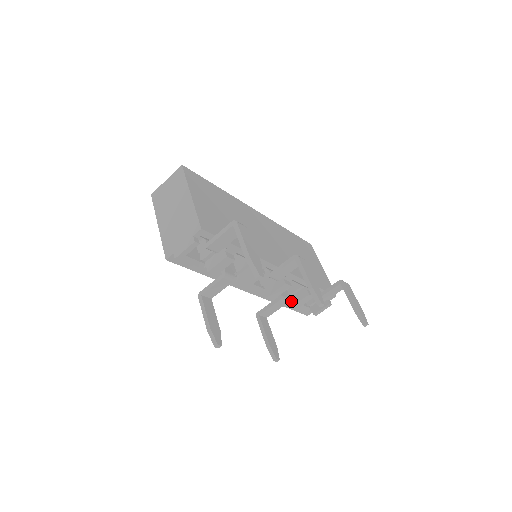
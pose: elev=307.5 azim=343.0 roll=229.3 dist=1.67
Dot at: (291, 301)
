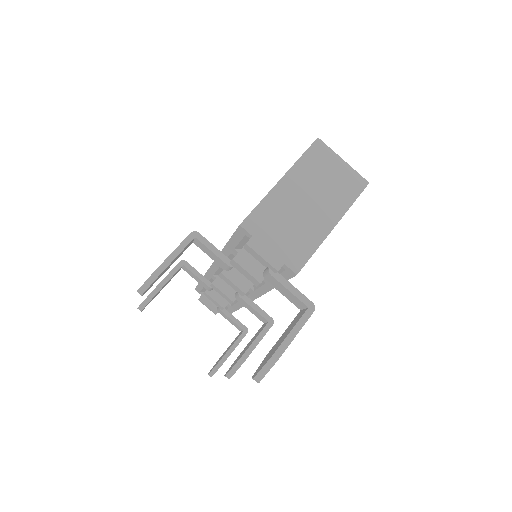
Dot at: occluded
